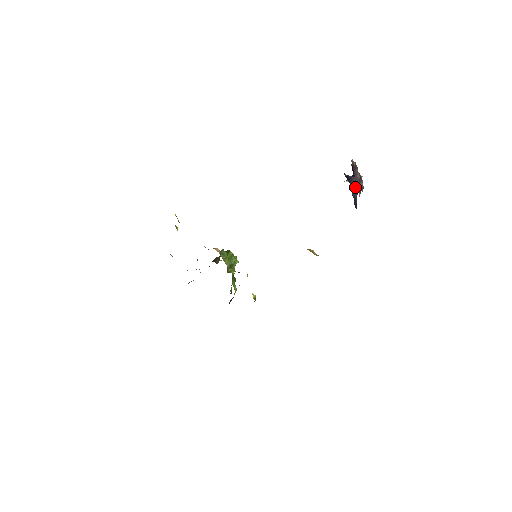
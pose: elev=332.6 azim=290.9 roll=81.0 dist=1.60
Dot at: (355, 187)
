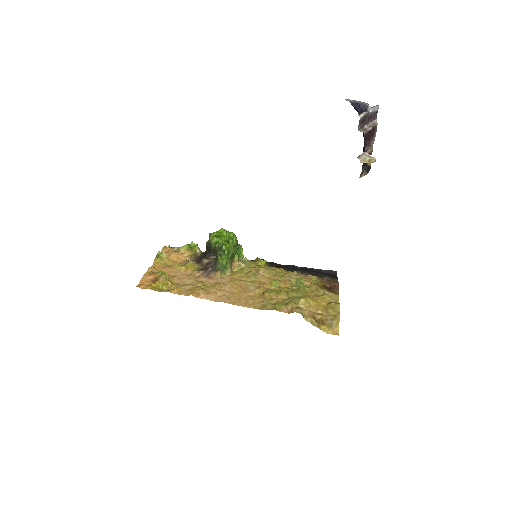
Dot at: occluded
